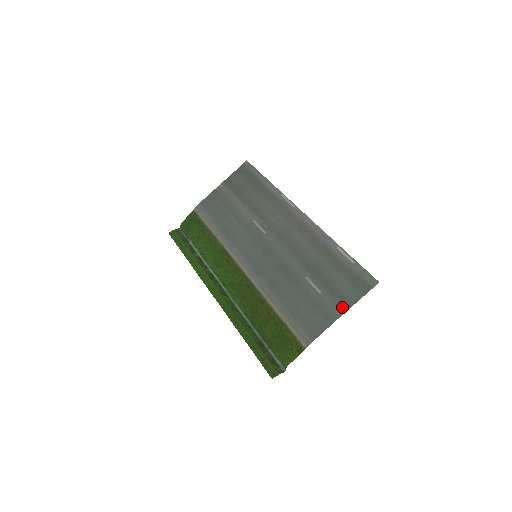
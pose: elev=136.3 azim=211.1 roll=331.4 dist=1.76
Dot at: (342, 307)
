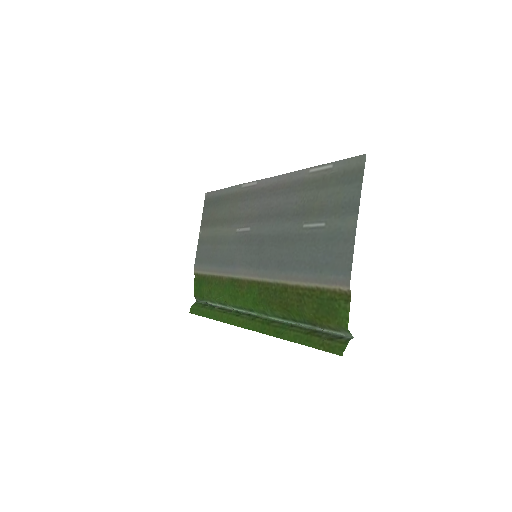
Dot at: (351, 214)
